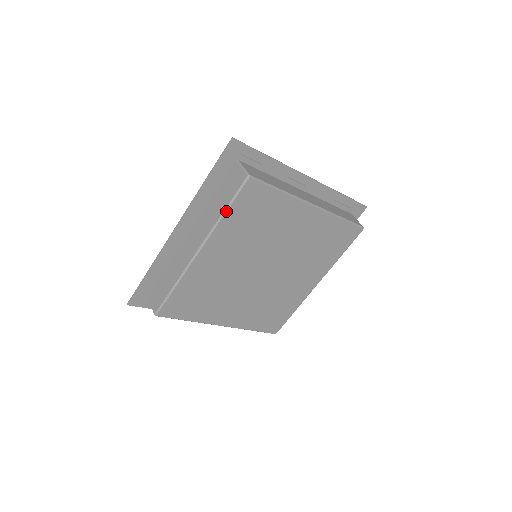
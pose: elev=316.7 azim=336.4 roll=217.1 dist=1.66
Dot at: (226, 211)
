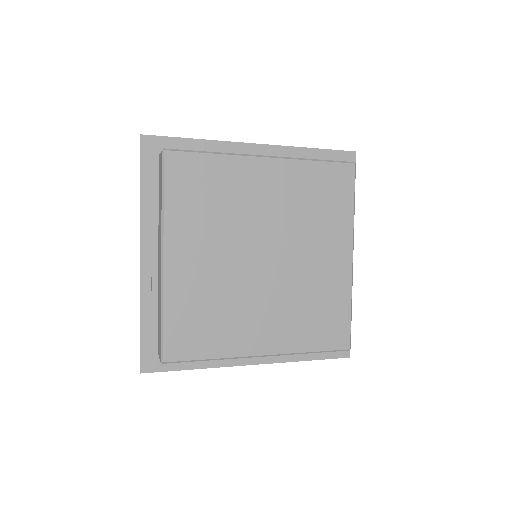
Dot at: (163, 197)
